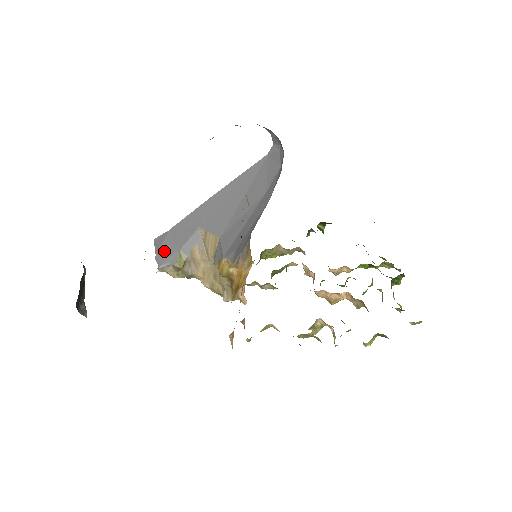
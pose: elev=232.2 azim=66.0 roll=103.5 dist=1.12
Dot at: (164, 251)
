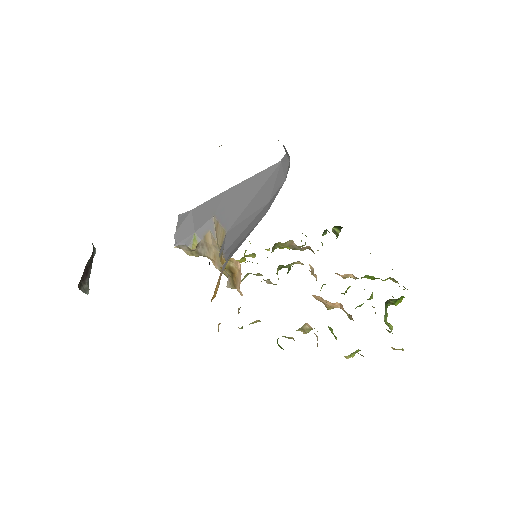
Dot at: (183, 230)
